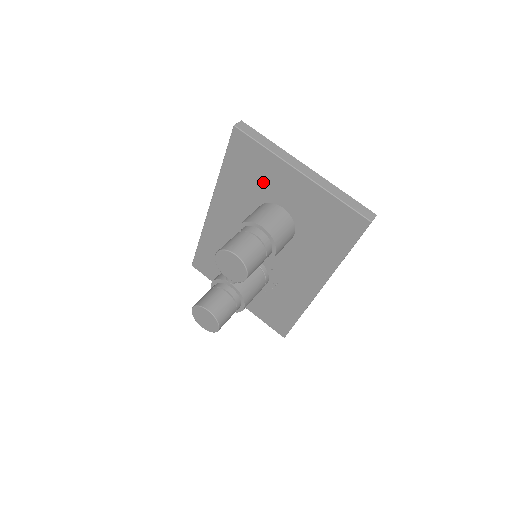
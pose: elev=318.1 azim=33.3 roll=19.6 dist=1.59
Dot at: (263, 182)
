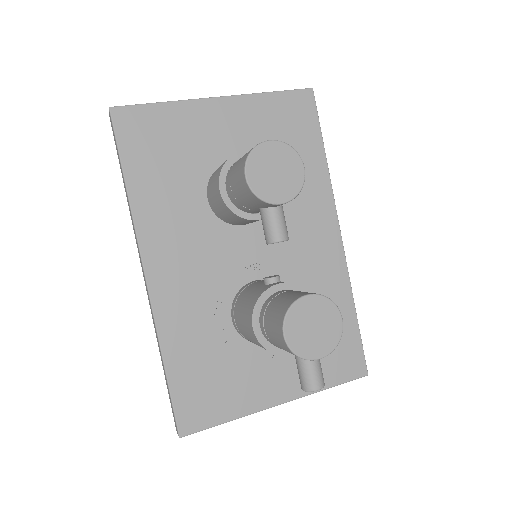
Dot at: (189, 151)
